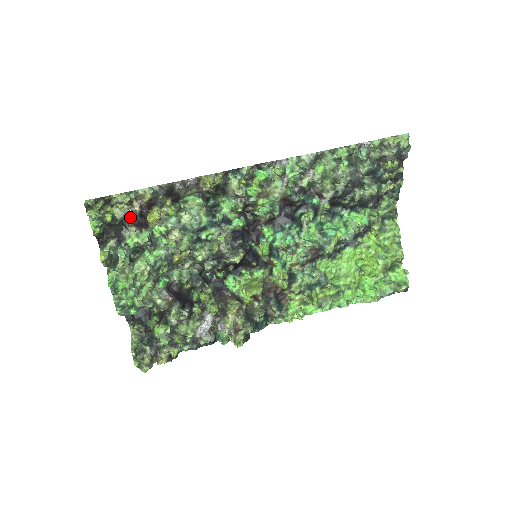
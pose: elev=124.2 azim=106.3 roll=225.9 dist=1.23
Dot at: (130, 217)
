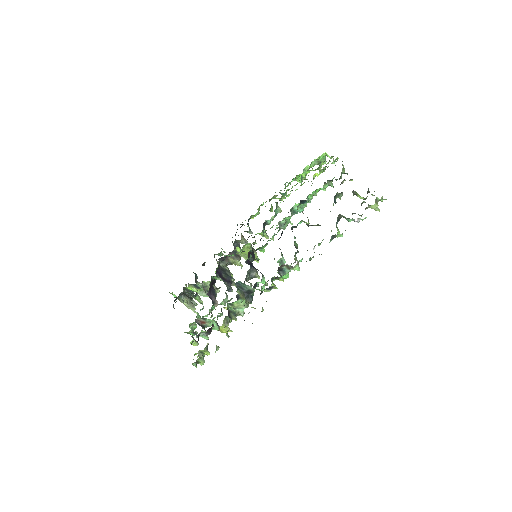
Dot at: occluded
